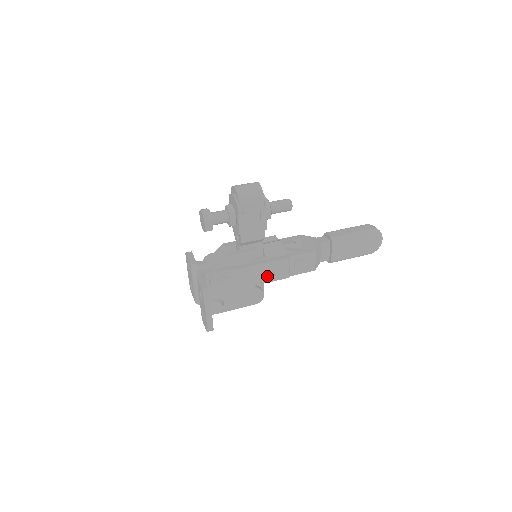
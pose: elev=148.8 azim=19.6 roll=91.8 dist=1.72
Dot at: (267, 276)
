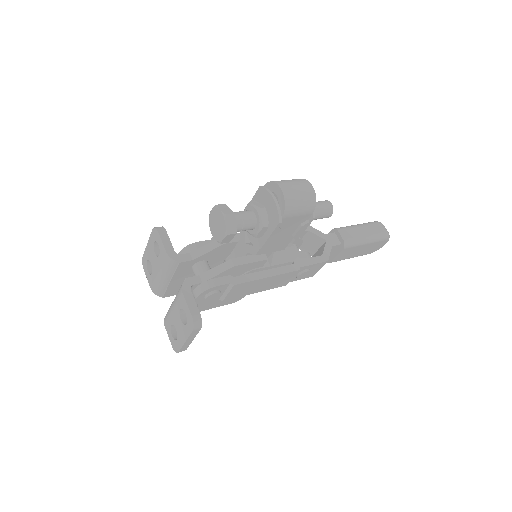
Dot at: (265, 286)
